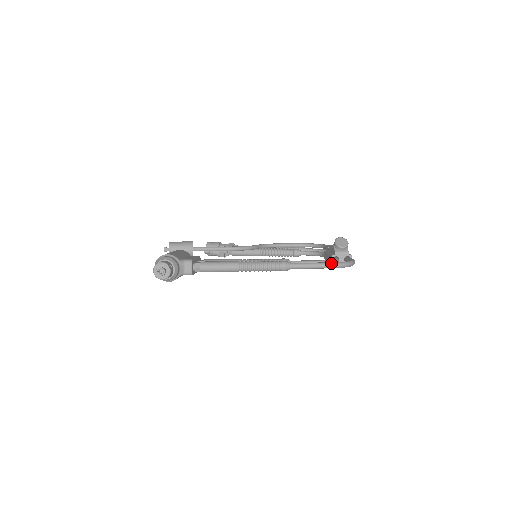
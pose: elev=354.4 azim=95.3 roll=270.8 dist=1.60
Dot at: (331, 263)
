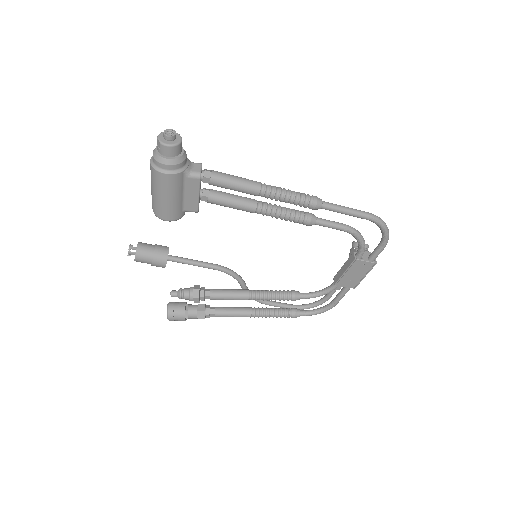
Dot at: (368, 212)
